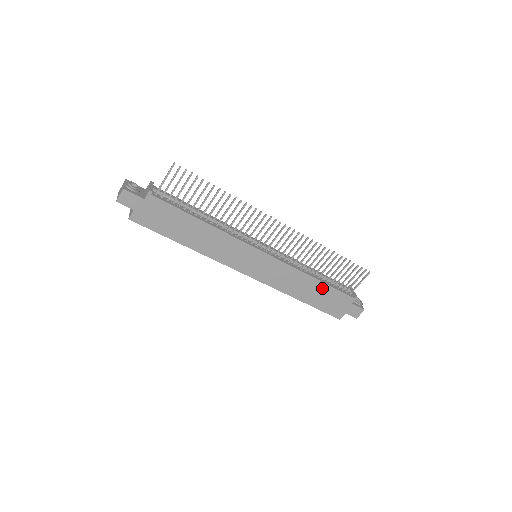
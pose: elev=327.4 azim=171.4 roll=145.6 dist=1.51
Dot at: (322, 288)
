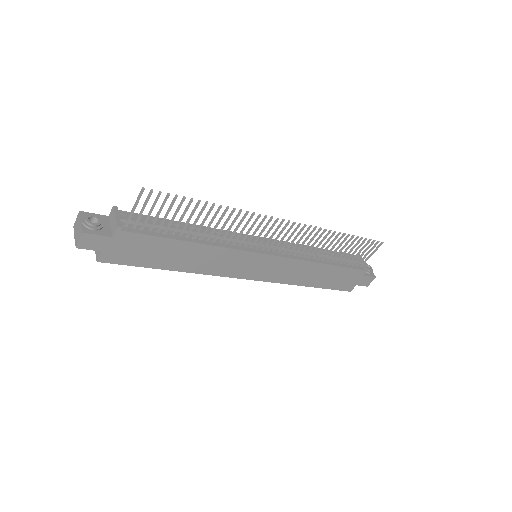
Dot at: (332, 270)
